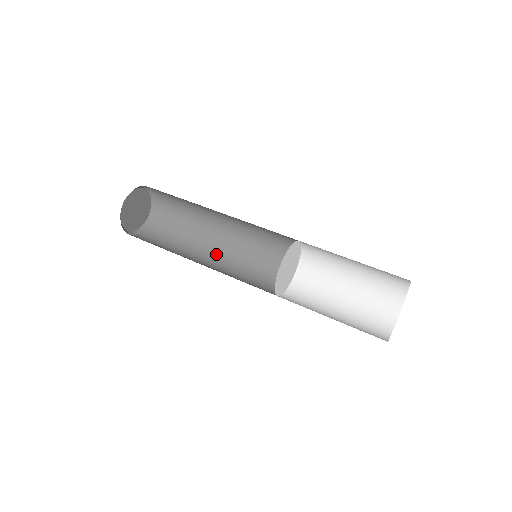
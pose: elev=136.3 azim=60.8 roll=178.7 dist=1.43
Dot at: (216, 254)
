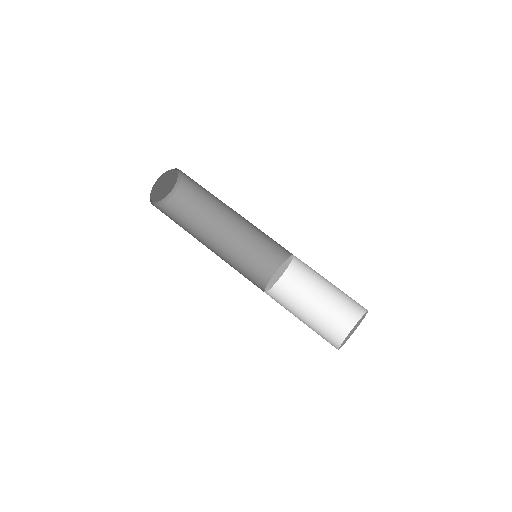
Dot at: (230, 231)
